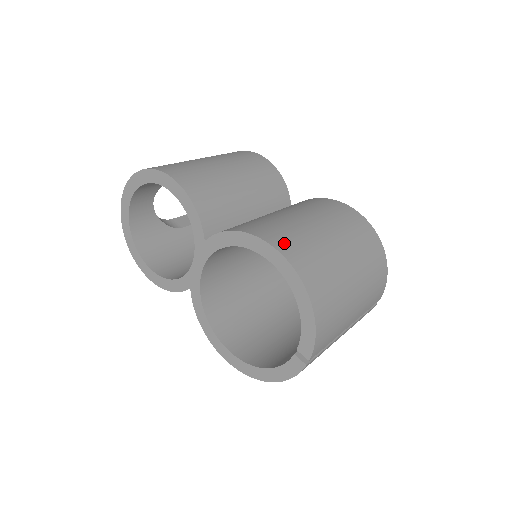
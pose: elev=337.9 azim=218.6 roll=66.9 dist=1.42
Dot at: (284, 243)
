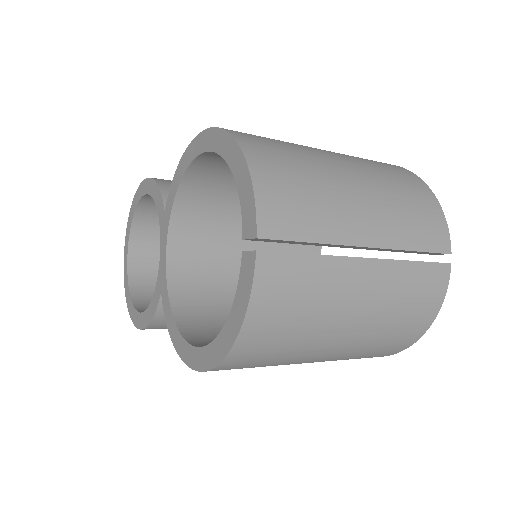
Dot at: occluded
